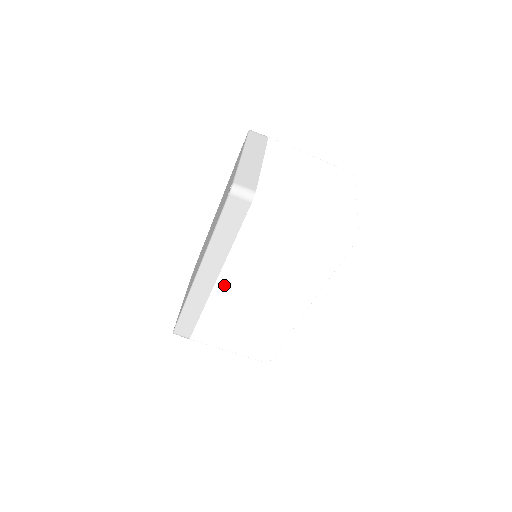
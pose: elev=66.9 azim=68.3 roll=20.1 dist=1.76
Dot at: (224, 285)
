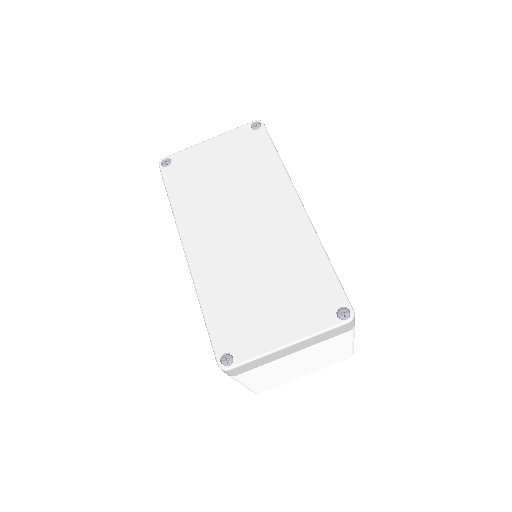
Dot at: occluded
